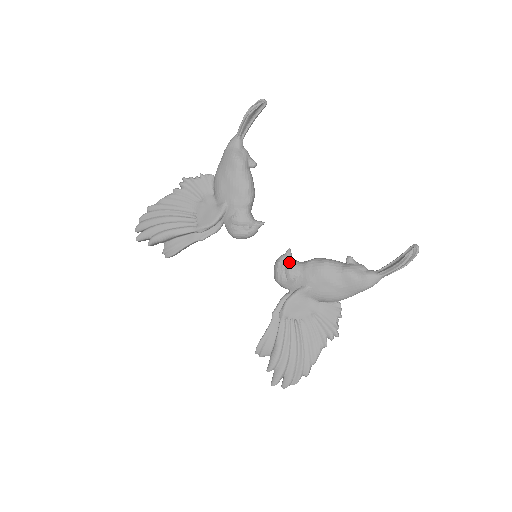
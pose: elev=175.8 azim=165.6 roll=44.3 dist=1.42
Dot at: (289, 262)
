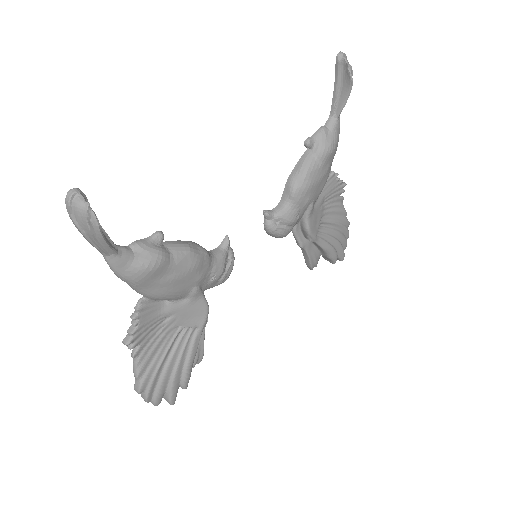
Dot at: (281, 218)
